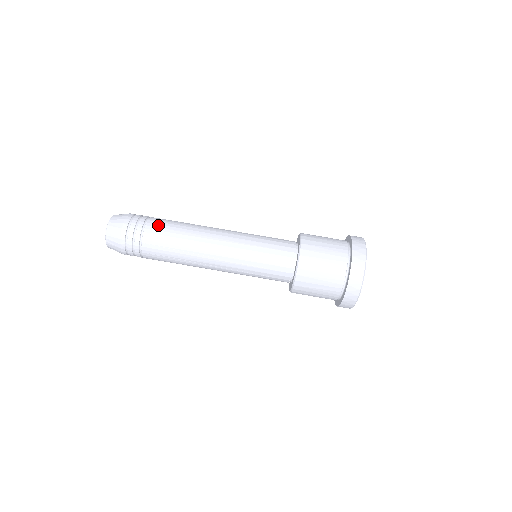
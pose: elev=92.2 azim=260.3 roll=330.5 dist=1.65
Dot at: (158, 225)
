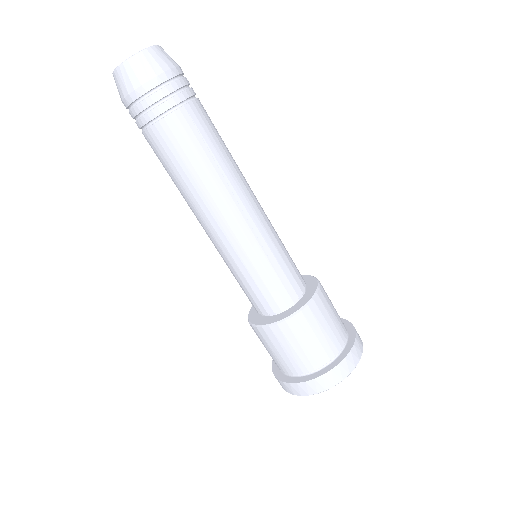
Dot at: occluded
